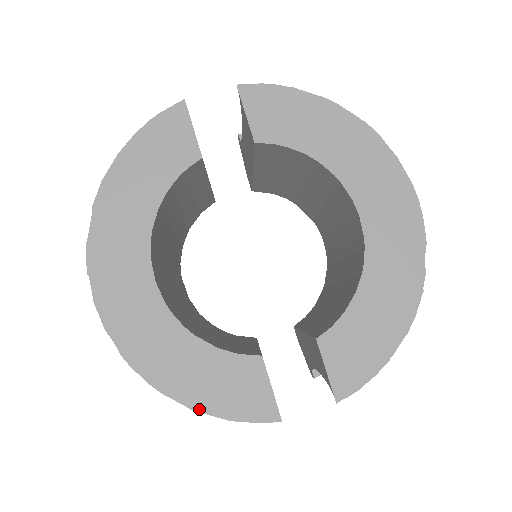
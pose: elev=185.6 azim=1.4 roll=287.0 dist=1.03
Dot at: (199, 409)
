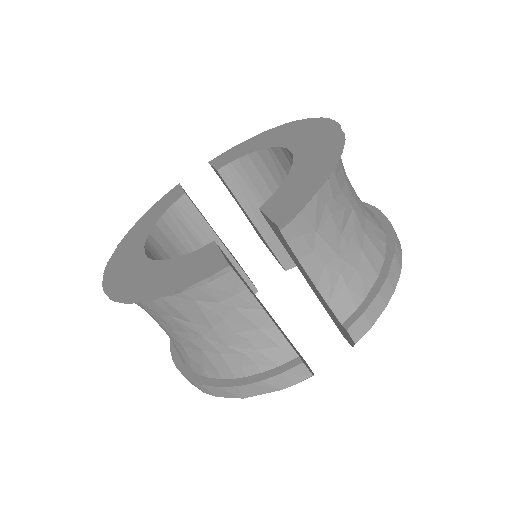
Dot at: (159, 297)
